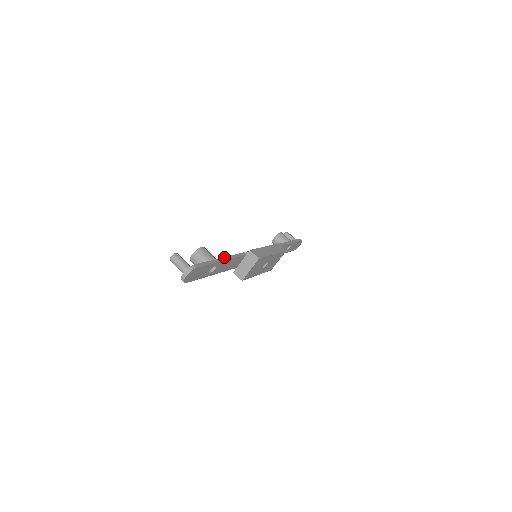
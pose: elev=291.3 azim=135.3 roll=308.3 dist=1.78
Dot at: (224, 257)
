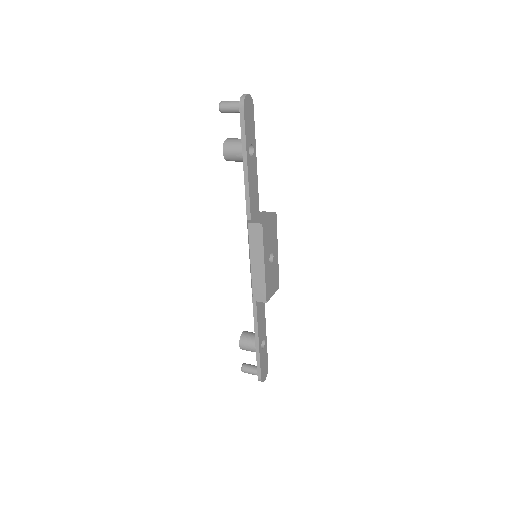
Dot at: occluded
